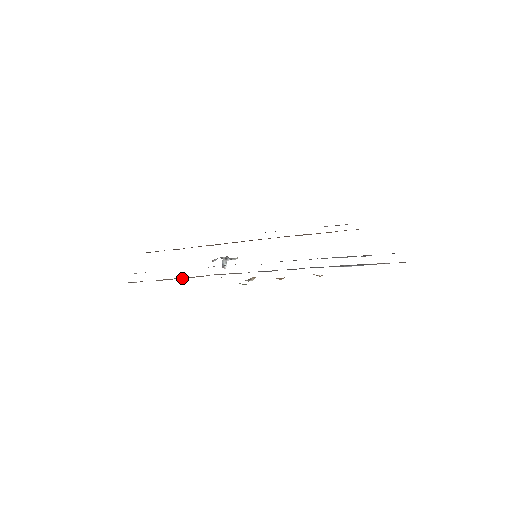
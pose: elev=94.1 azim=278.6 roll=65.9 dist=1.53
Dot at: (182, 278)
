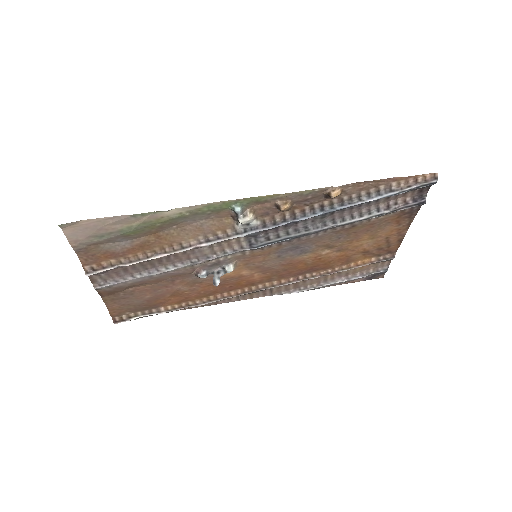
Dot at: (158, 256)
